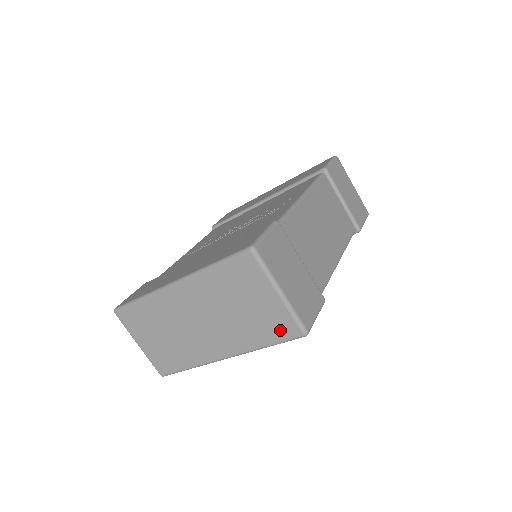
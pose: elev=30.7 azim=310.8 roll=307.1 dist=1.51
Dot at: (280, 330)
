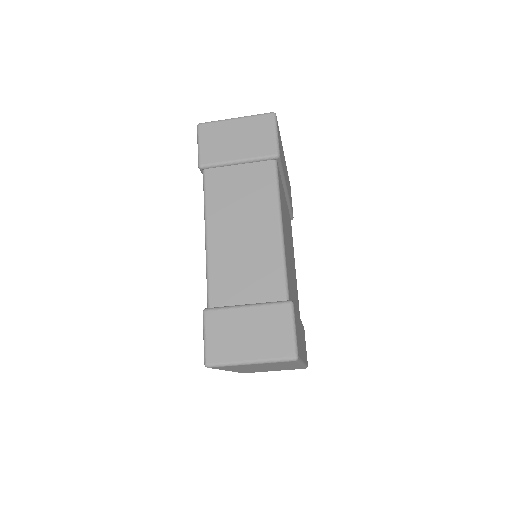
Dot at: occluded
